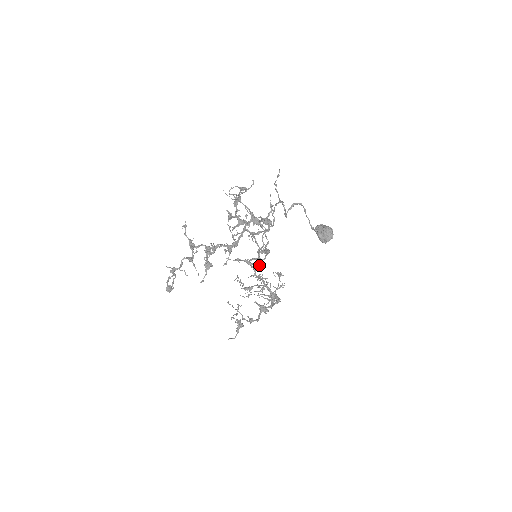
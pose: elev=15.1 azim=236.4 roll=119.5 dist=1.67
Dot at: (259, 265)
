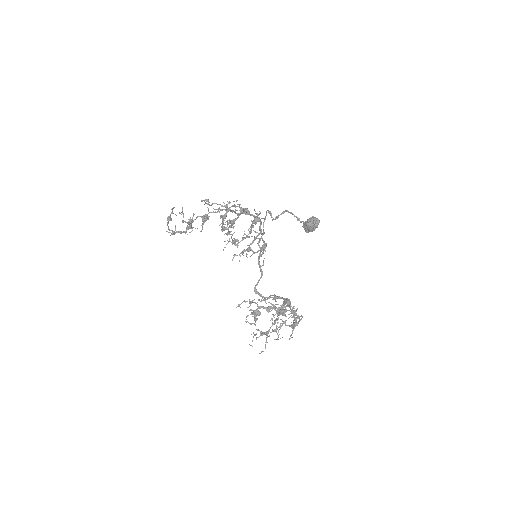
Dot at: (258, 243)
